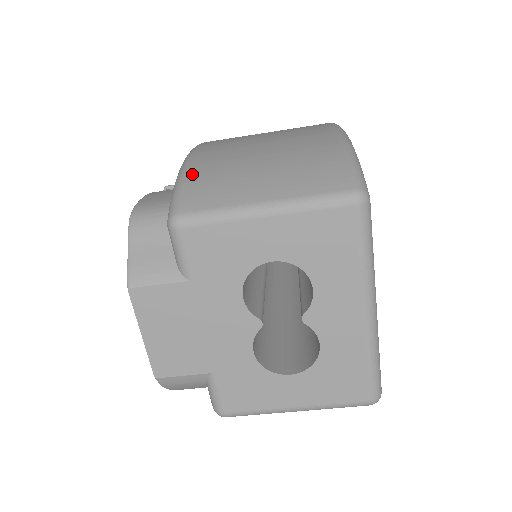
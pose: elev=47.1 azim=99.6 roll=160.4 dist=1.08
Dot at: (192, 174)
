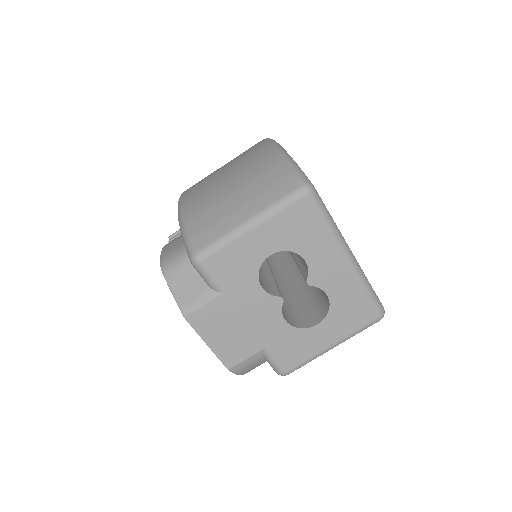
Dot at: (190, 222)
